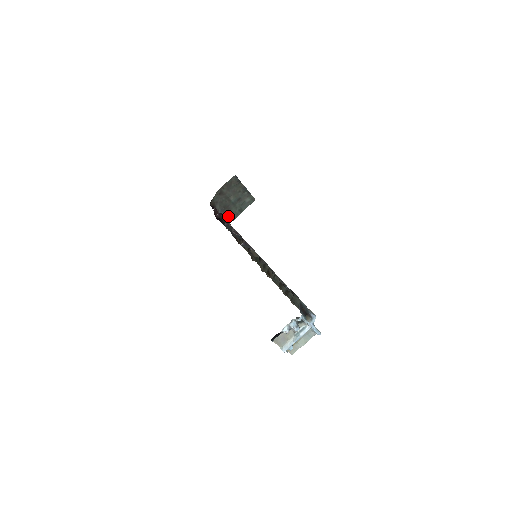
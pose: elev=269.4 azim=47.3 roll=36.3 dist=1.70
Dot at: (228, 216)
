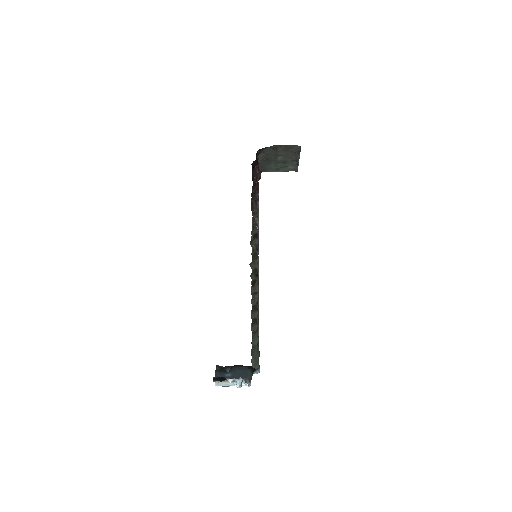
Dot at: (263, 166)
